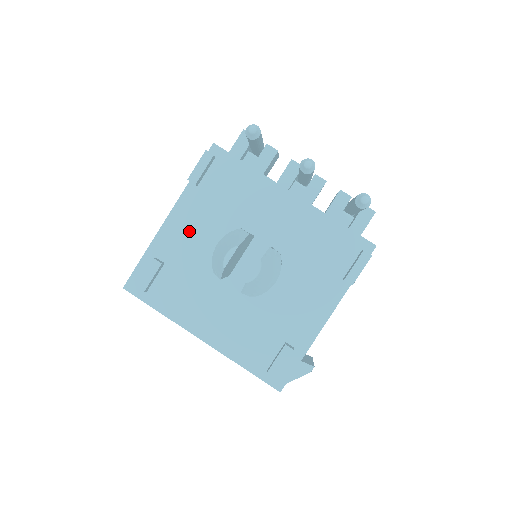
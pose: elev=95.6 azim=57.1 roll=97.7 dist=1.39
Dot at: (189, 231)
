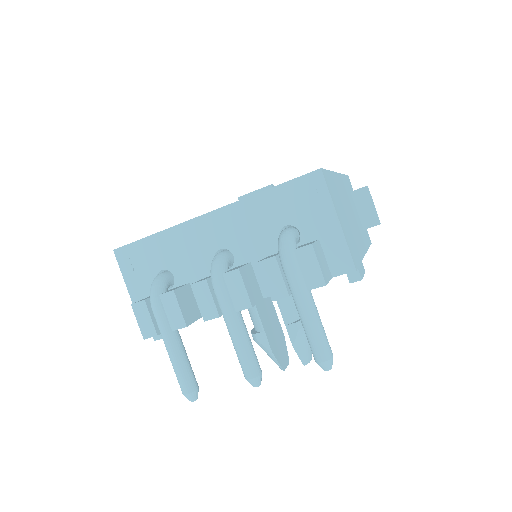
Dot at: occluded
